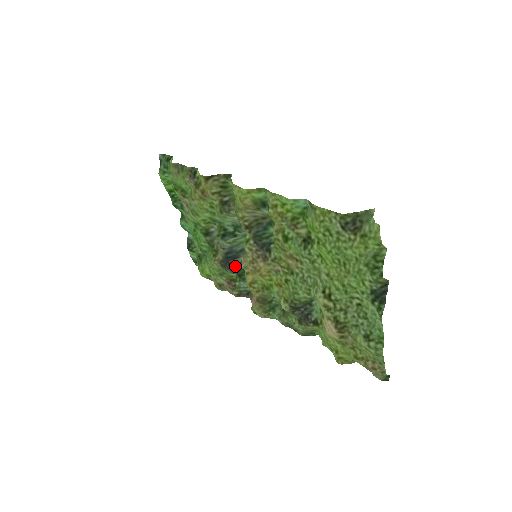
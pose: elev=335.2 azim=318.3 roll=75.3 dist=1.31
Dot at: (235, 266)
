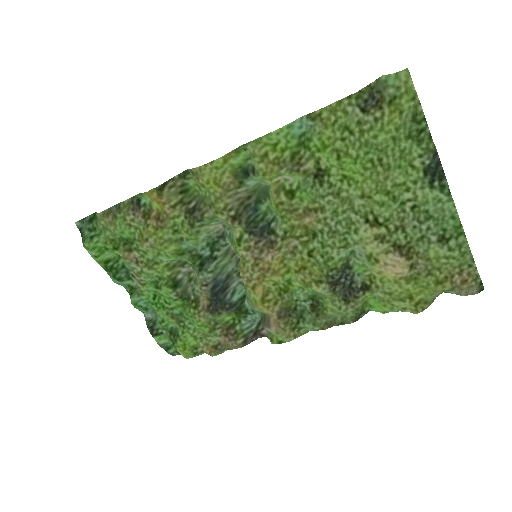
Dot at: (229, 300)
